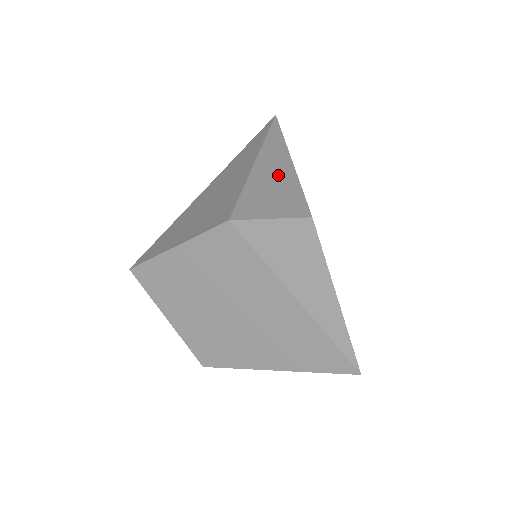
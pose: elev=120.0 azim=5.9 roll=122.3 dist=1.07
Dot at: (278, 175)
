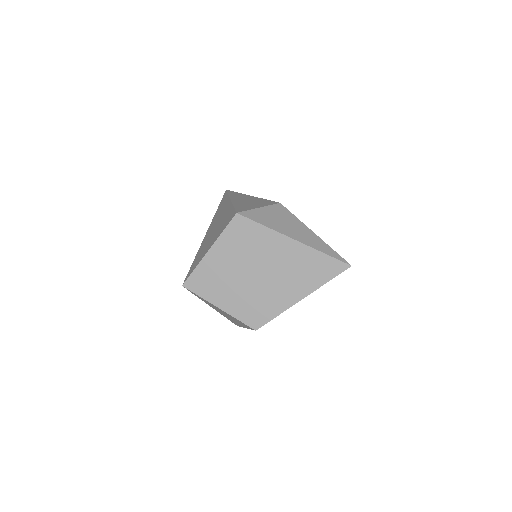
Dot at: (248, 200)
